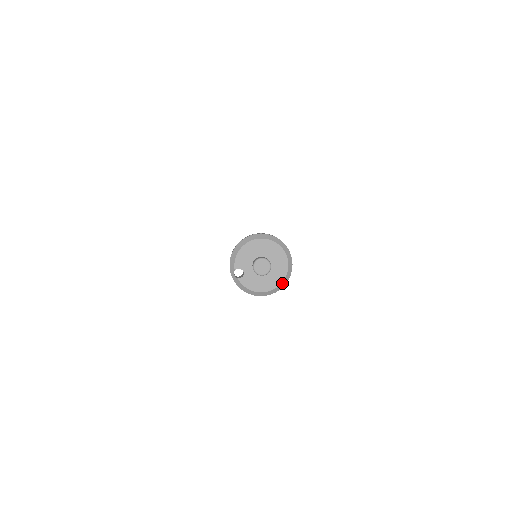
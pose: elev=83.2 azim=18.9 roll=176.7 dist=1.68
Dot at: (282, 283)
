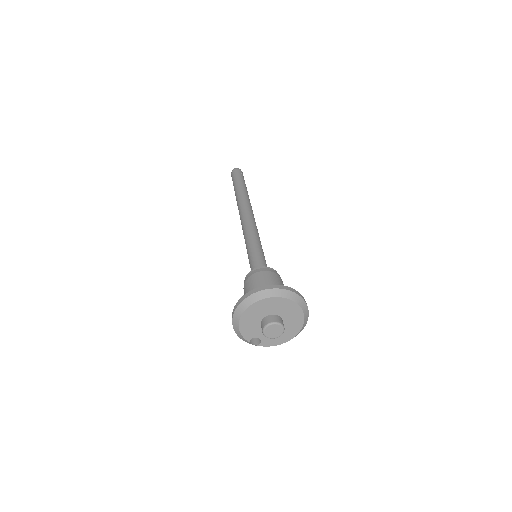
Dot at: (304, 321)
